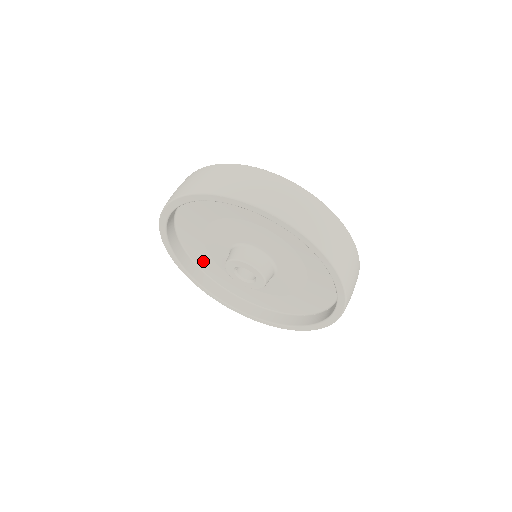
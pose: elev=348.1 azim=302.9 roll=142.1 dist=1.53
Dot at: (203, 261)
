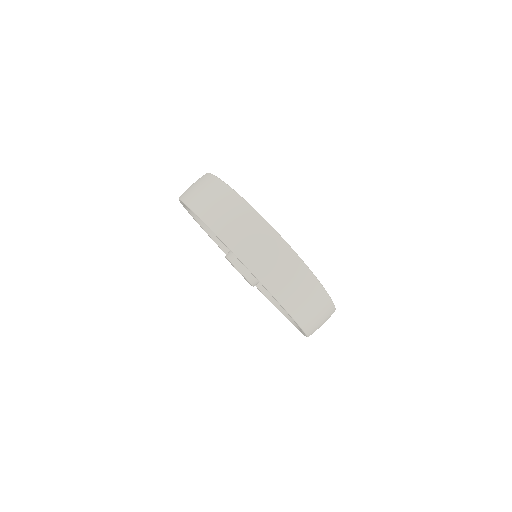
Dot at: occluded
